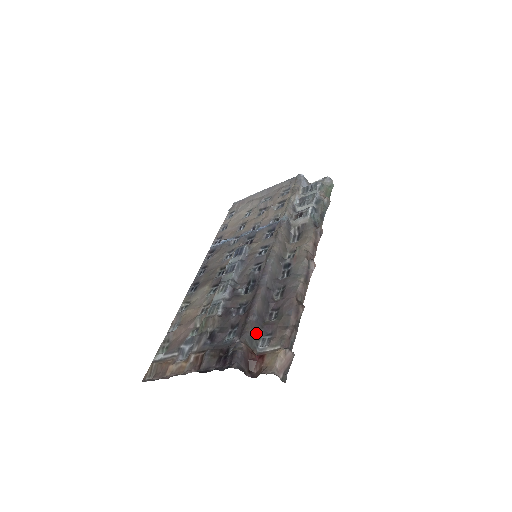
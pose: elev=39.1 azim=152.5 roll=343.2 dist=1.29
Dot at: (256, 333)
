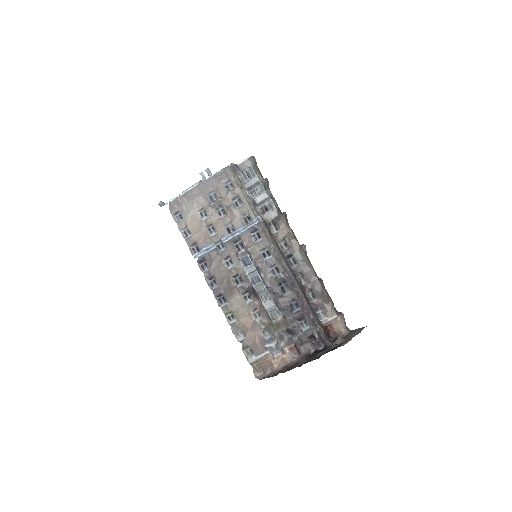
Dot at: (315, 315)
